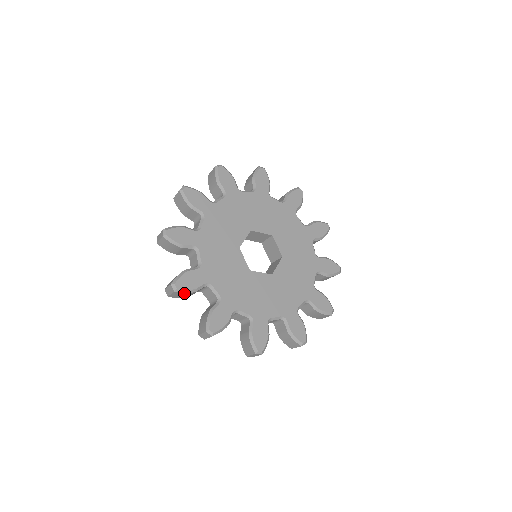
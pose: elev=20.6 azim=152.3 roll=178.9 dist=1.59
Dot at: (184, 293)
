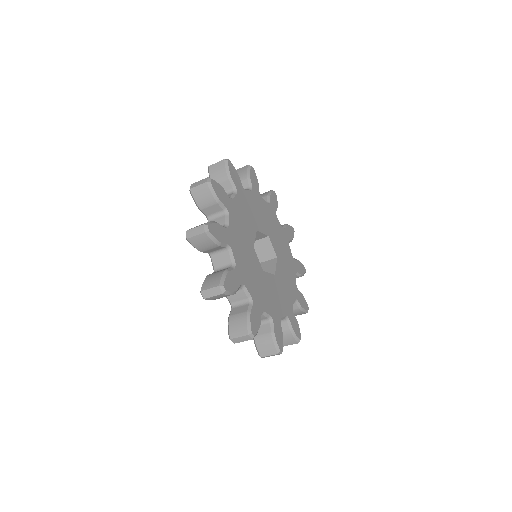
Dot at: (210, 192)
